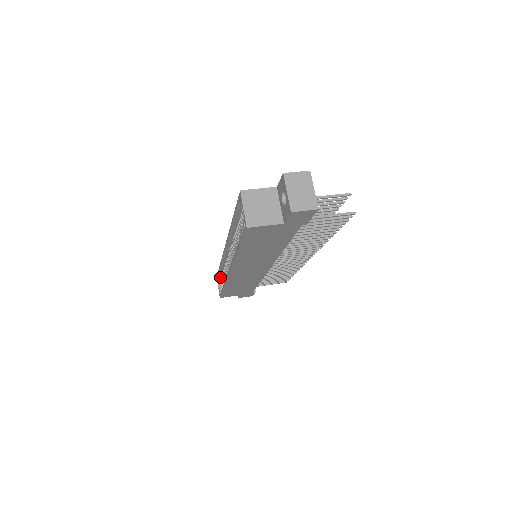
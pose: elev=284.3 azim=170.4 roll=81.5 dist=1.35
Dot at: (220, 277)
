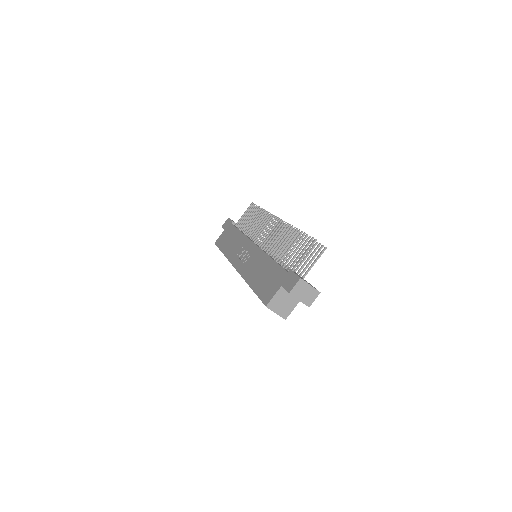
Dot at: occluded
